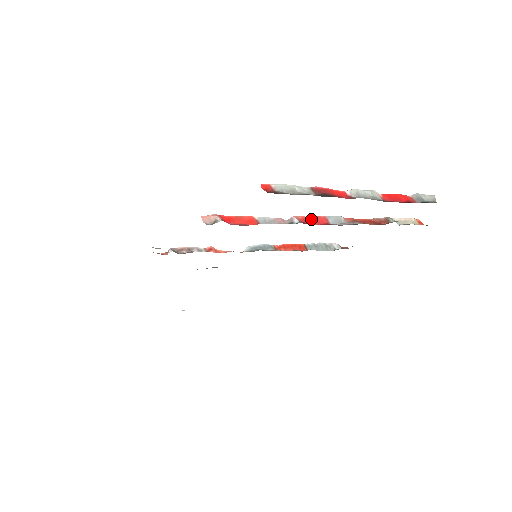
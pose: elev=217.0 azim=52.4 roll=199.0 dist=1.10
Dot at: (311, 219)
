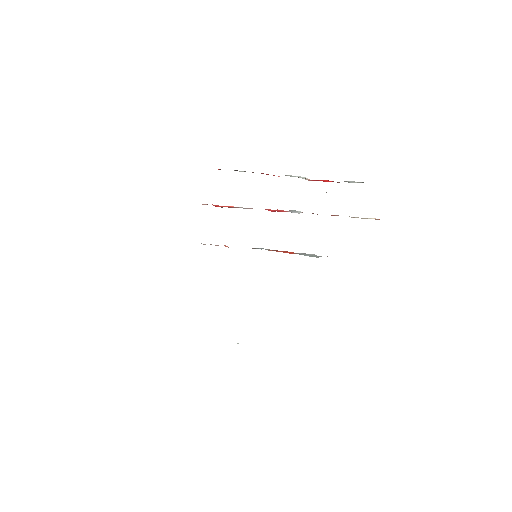
Dot at: (274, 210)
